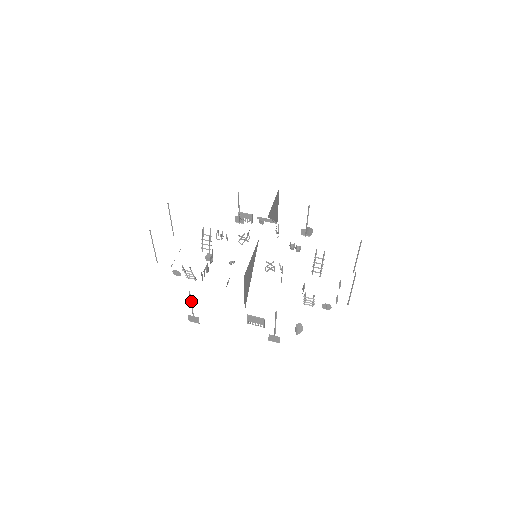
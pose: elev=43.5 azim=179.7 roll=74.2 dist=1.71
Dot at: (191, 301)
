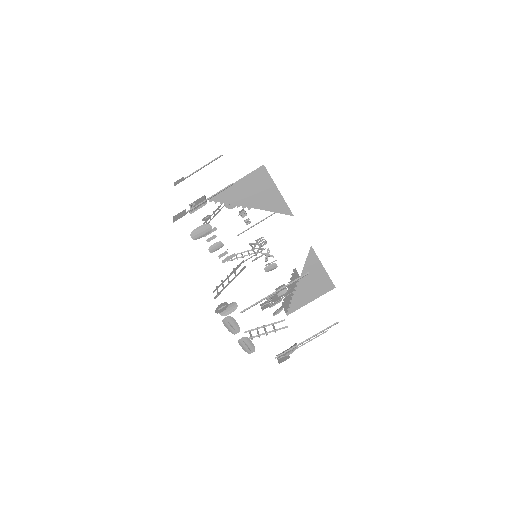
Dot at: occluded
